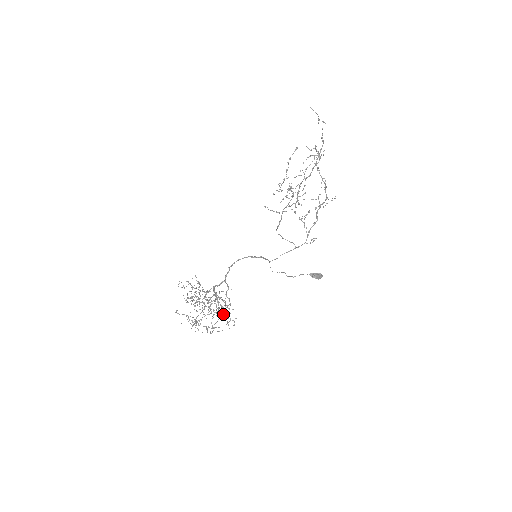
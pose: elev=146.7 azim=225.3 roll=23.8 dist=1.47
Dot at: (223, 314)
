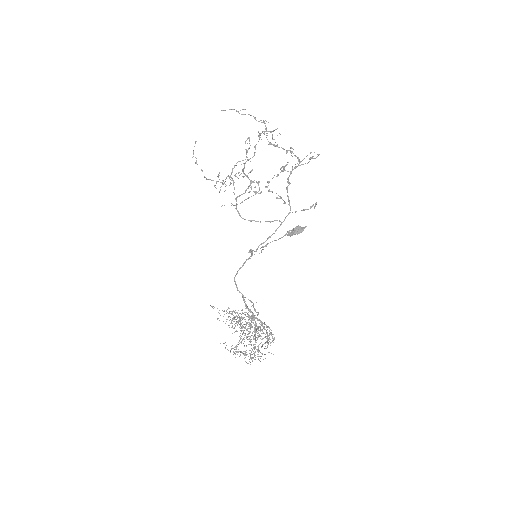
Dot at: occluded
